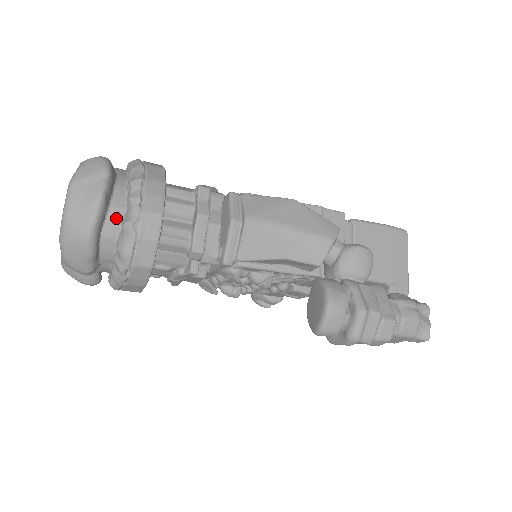
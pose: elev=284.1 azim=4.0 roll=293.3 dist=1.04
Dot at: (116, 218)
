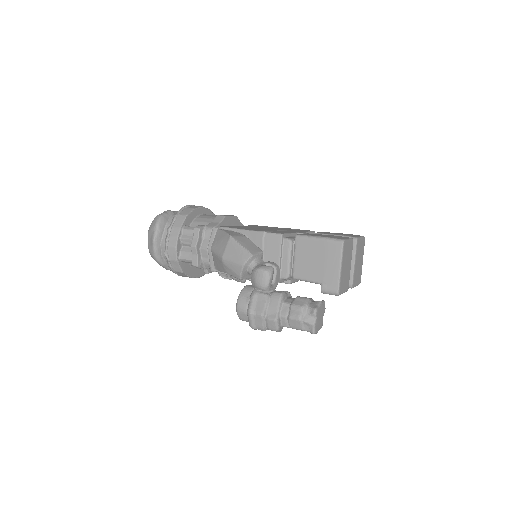
Dot at: occluded
